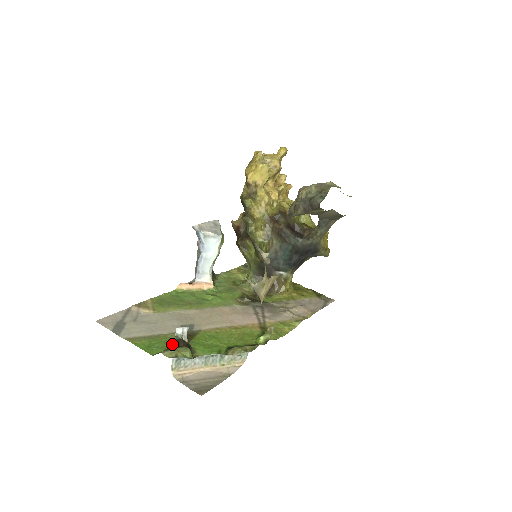
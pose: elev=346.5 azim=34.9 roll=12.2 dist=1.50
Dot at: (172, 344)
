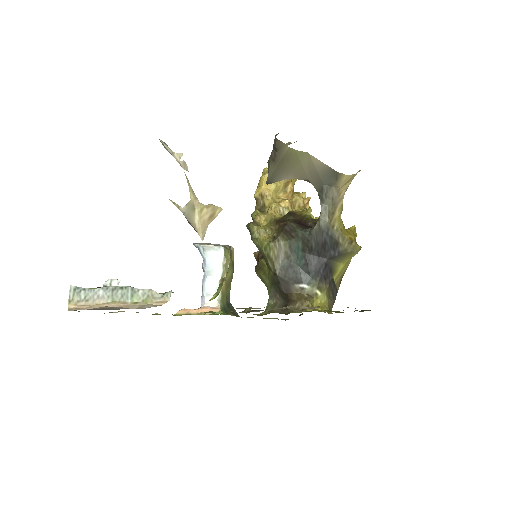
Dot at: occluded
